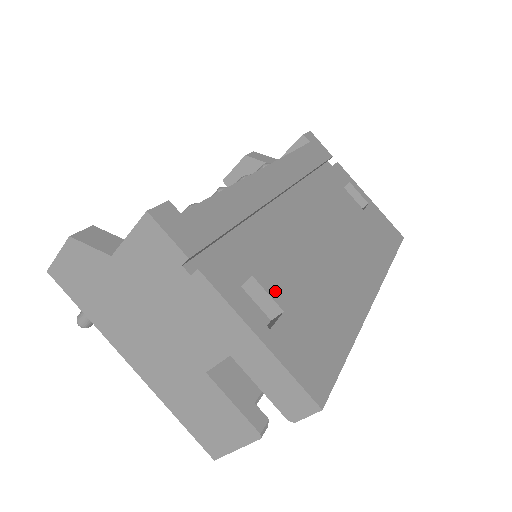
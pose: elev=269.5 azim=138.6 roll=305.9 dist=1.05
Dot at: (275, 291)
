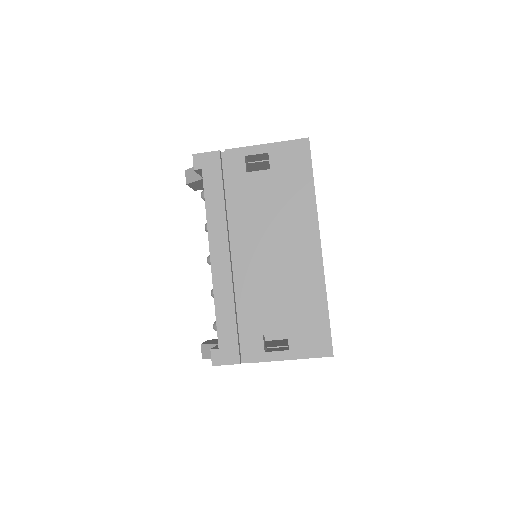
Dot at: (276, 328)
